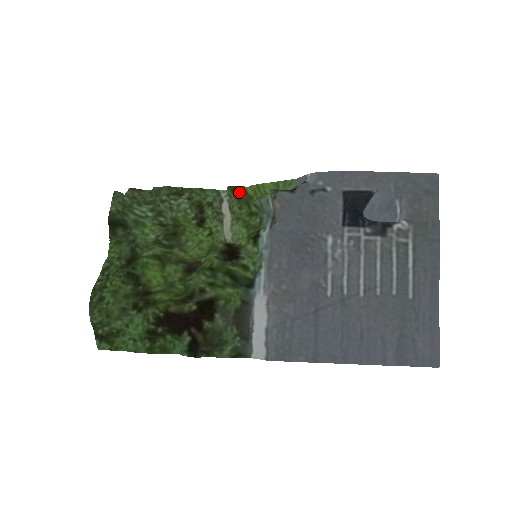
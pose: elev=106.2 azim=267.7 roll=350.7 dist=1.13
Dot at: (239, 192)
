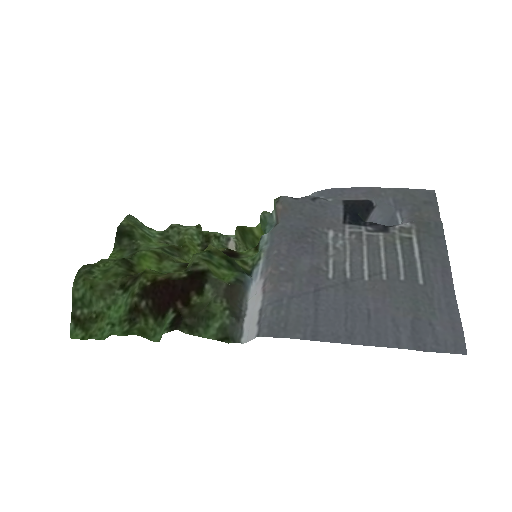
Dot at: (246, 232)
